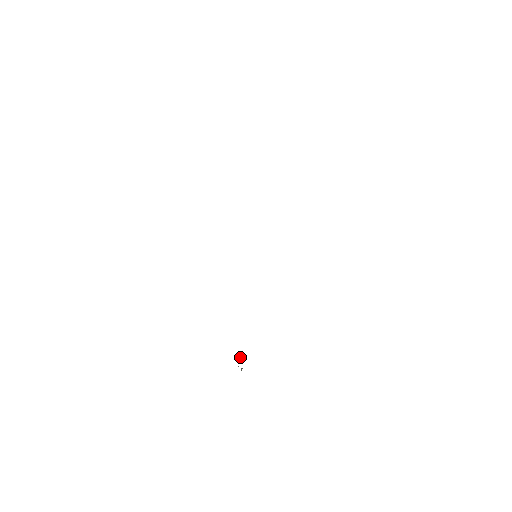
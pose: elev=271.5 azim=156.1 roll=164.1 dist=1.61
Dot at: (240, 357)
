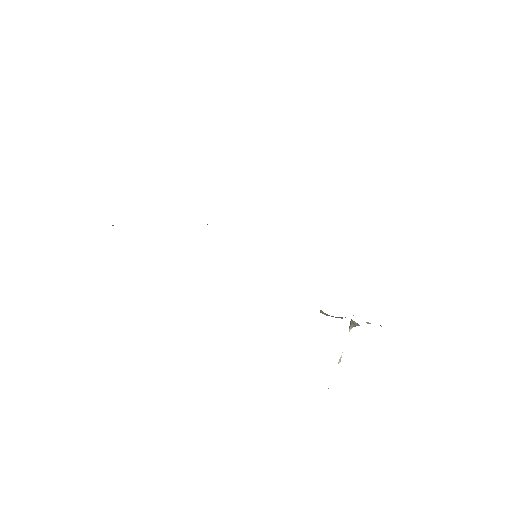
Dot at: (328, 388)
